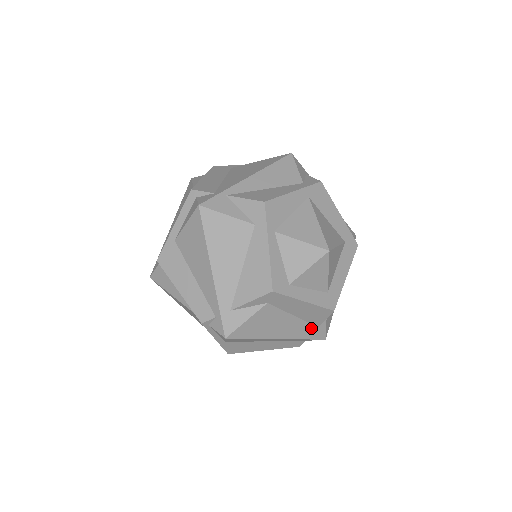
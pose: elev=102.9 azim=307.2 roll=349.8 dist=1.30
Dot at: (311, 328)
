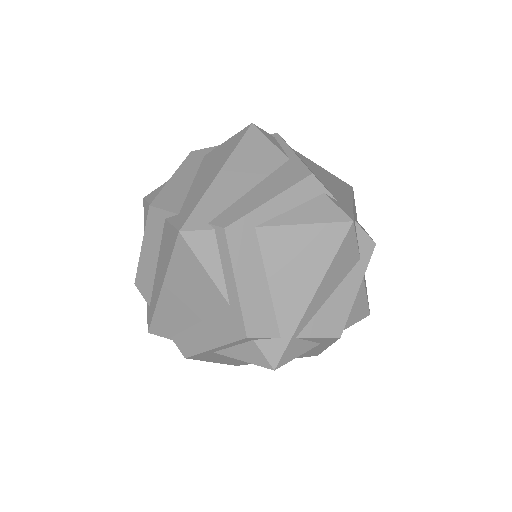
Dot at: occluded
